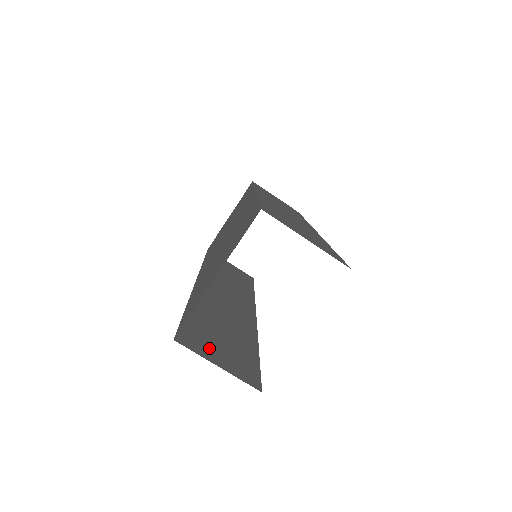
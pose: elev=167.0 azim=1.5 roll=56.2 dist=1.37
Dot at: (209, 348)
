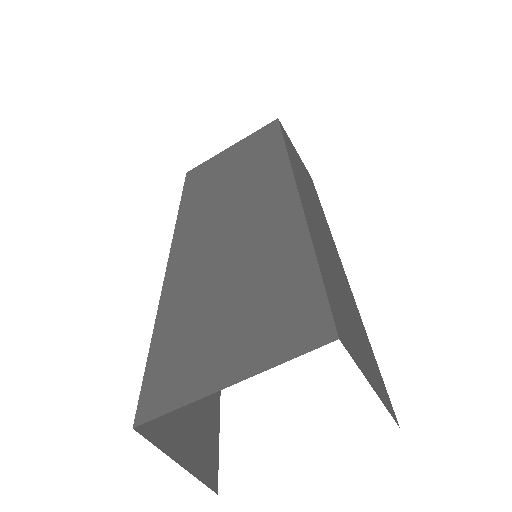
Dot at: (172, 423)
